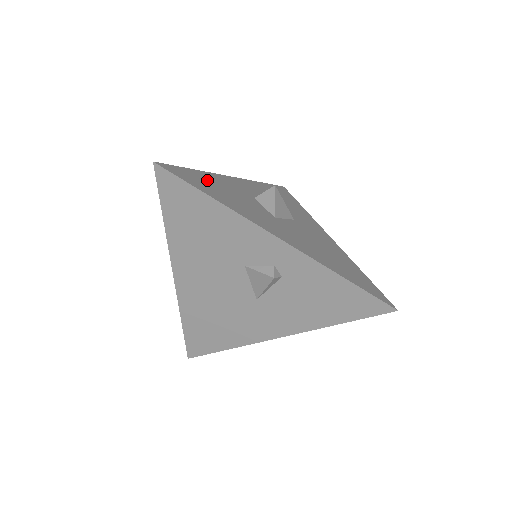
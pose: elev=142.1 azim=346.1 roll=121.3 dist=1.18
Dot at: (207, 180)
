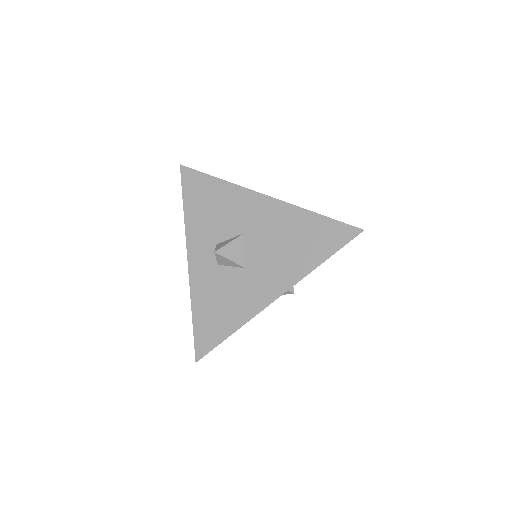
Dot at: (205, 314)
